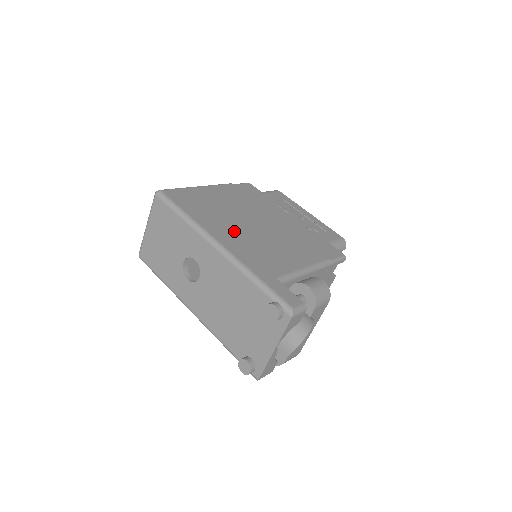
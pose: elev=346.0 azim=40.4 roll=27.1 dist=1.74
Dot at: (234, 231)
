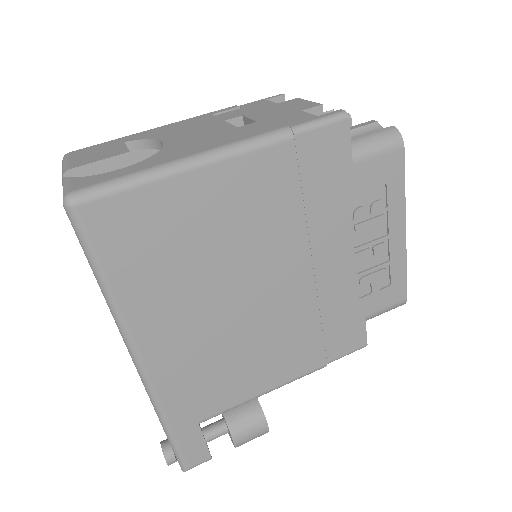
Dot at: (190, 326)
